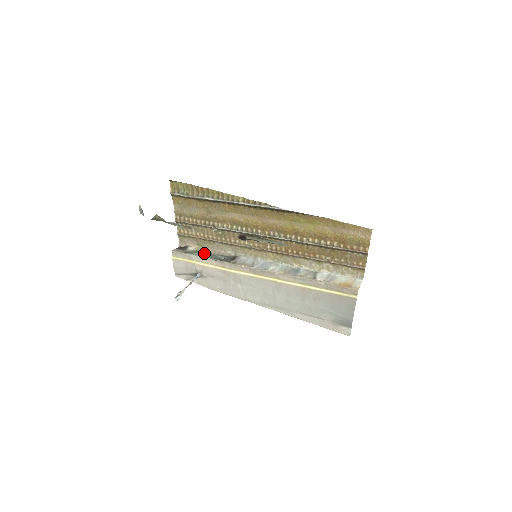
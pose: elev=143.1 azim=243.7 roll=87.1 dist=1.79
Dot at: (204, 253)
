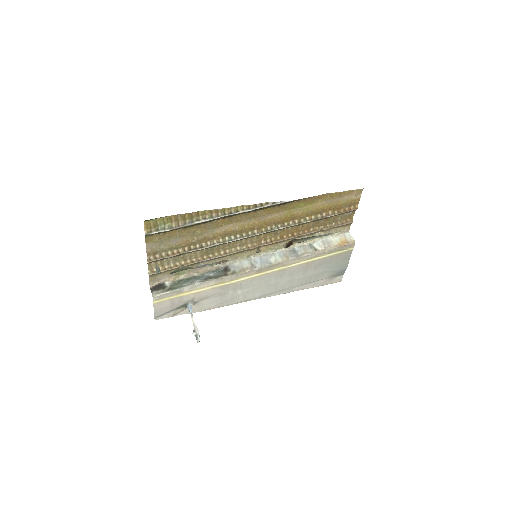
Dot at: (190, 280)
